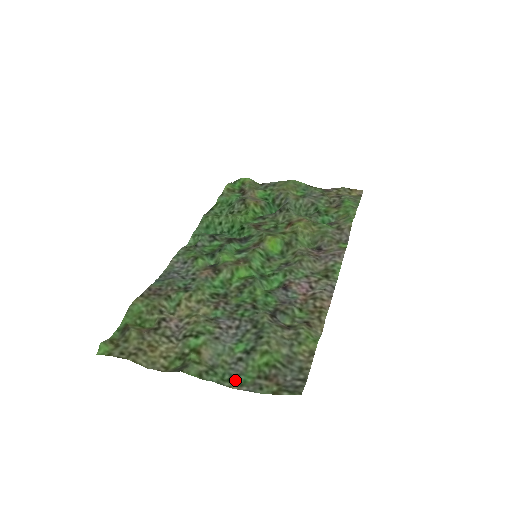
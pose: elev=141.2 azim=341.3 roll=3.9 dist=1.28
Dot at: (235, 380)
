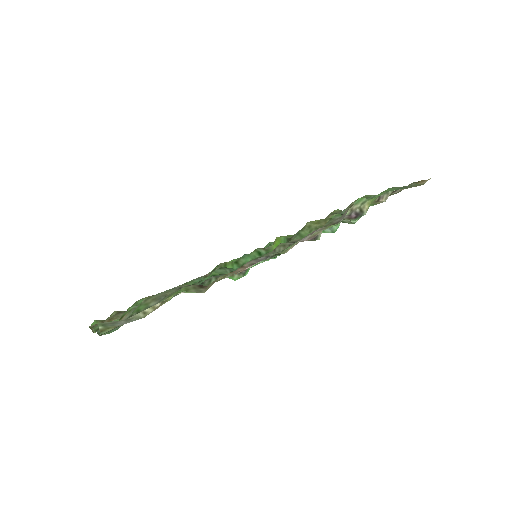
Dot at: (109, 331)
